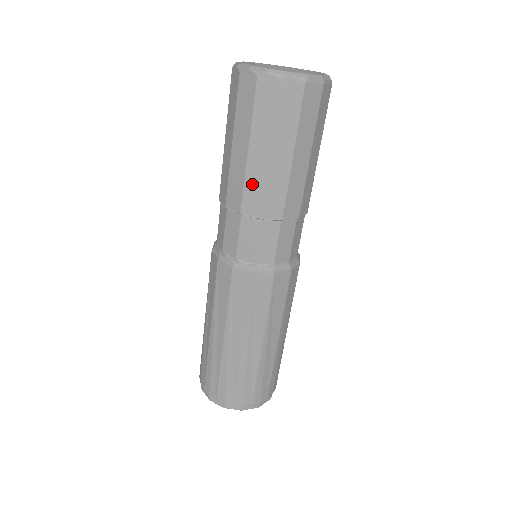
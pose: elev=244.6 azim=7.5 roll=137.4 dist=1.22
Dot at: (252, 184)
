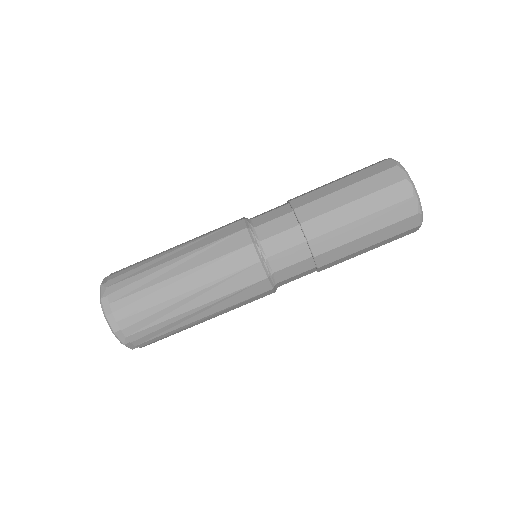
Dot at: (329, 219)
